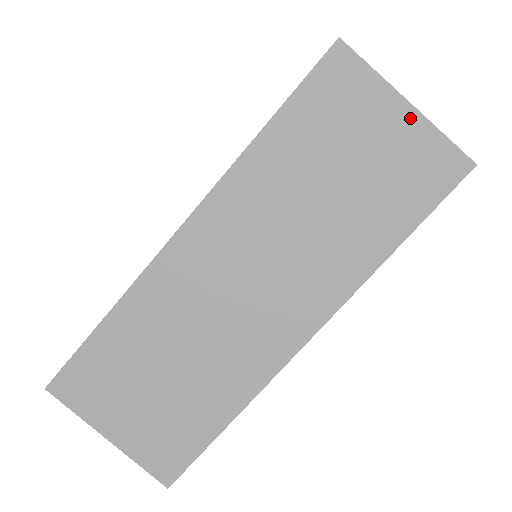
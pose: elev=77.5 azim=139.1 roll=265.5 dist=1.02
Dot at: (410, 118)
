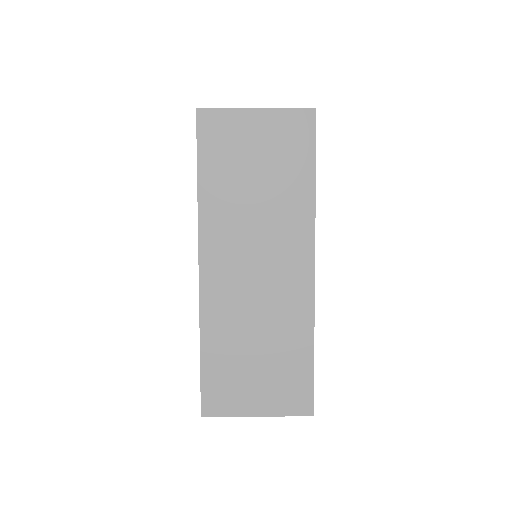
Dot at: (264, 115)
